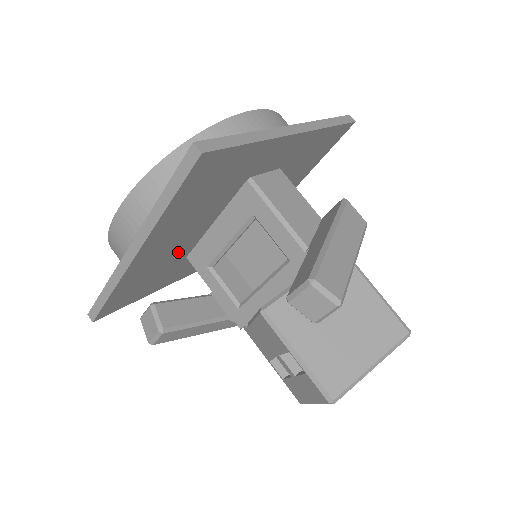
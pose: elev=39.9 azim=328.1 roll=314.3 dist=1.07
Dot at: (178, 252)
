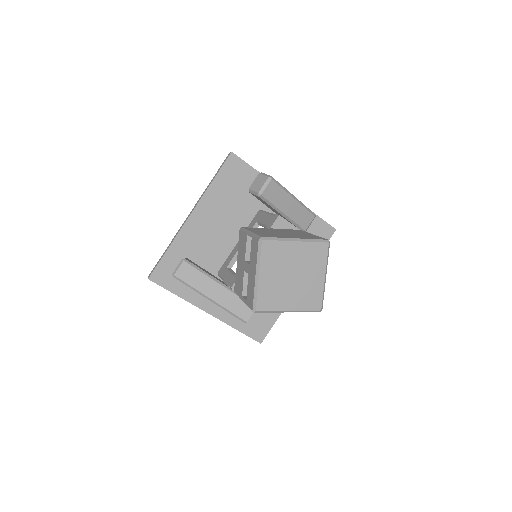
Dot at: (213, 254)
